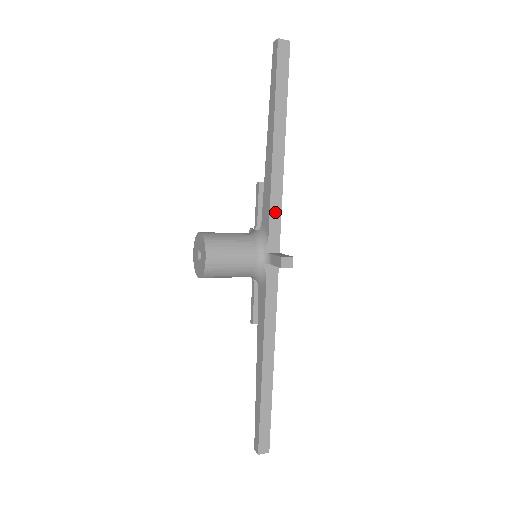
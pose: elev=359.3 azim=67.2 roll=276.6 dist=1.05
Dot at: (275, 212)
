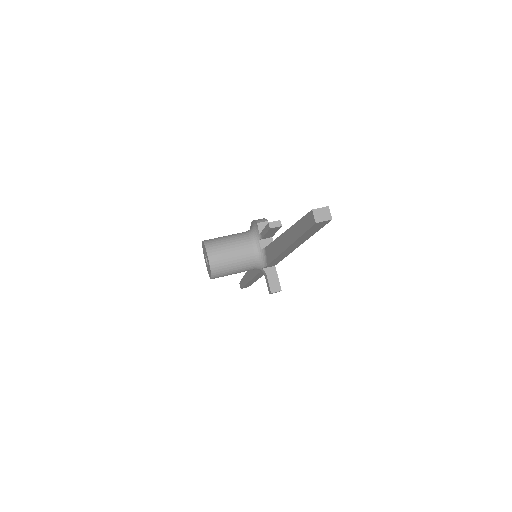
Dot at: (277, 261)
